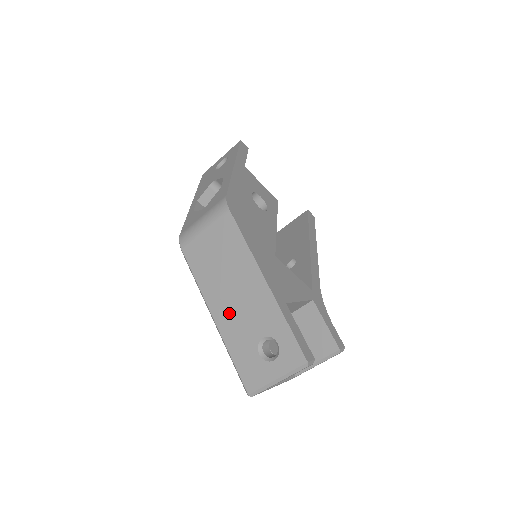
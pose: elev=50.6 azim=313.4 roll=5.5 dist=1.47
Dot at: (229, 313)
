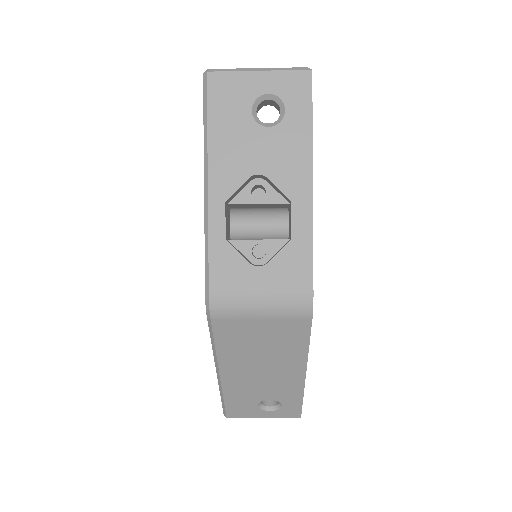
Dot at: (244, 380)
